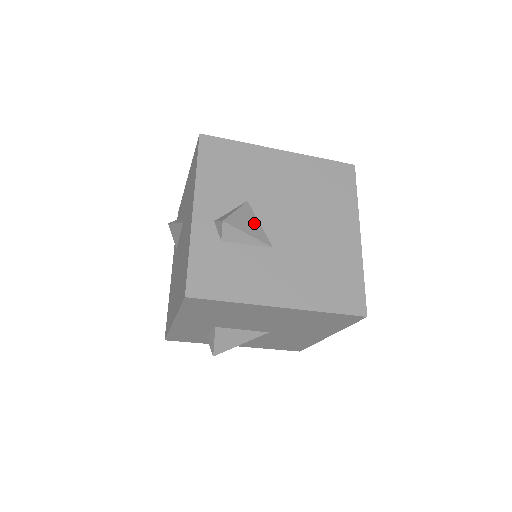
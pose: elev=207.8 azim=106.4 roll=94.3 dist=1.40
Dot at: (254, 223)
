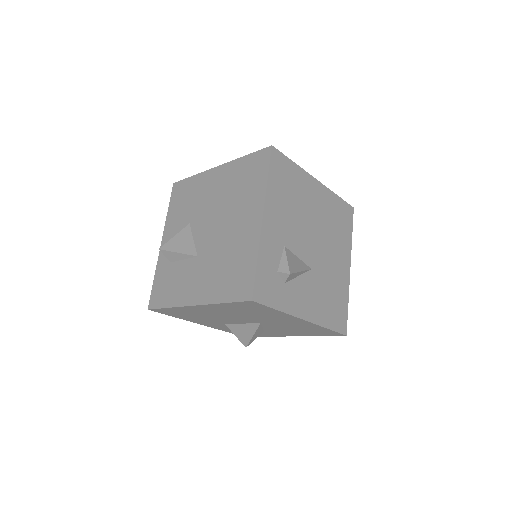
Dot at: (188, 241)
